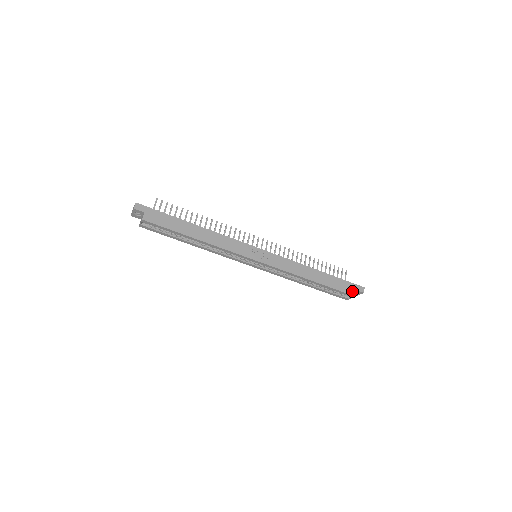
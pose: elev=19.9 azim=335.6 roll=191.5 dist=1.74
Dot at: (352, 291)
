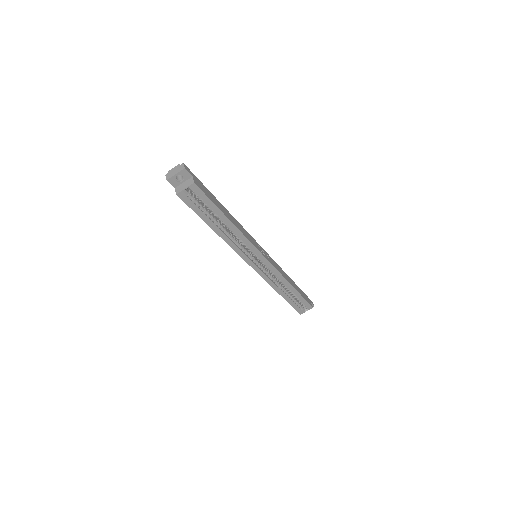
Dot at: (310, 303)
